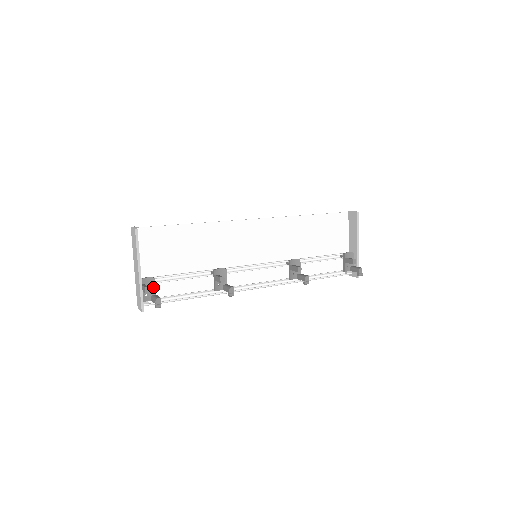
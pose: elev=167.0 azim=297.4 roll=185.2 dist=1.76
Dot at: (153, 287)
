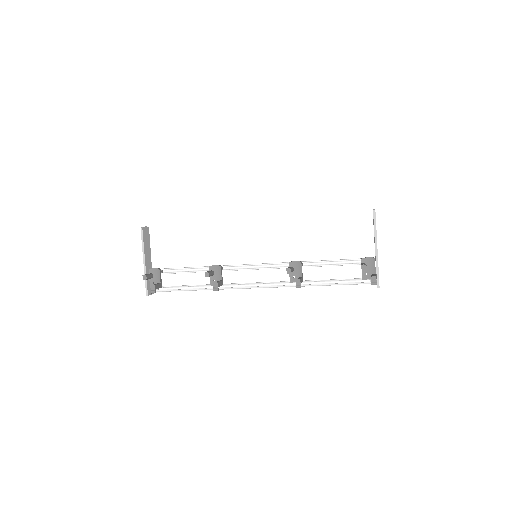
Dot at: (158, 277)
